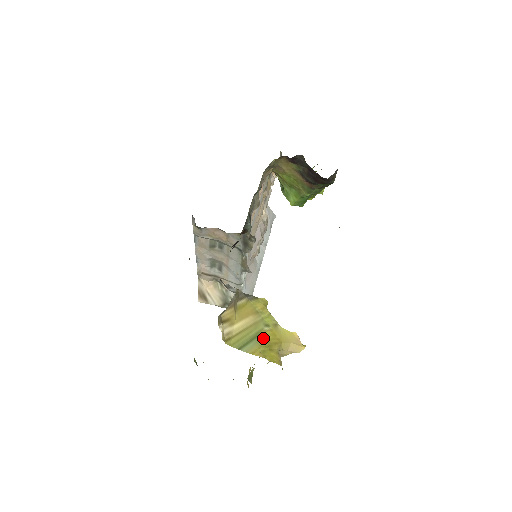
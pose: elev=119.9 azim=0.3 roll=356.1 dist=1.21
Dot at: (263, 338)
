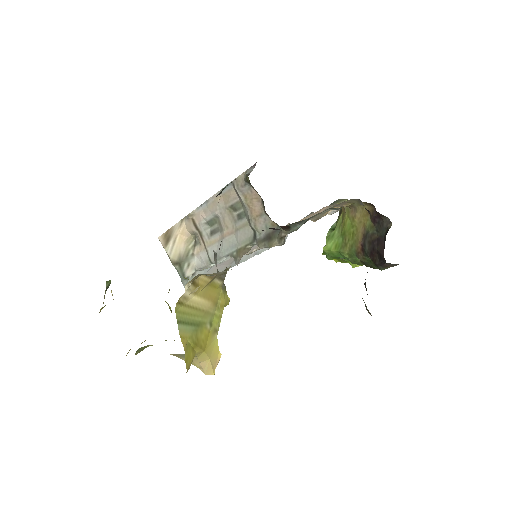
Dot at: (199, 332)
